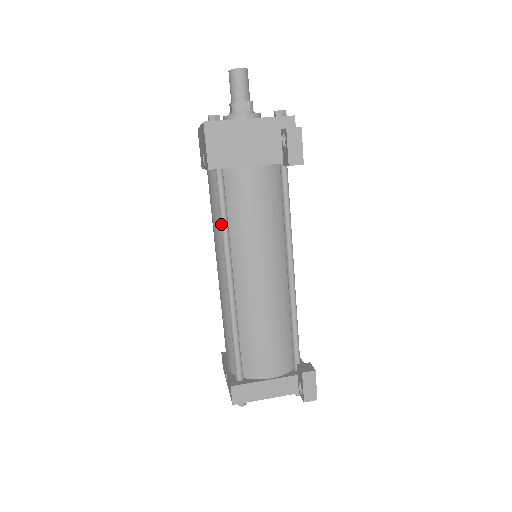
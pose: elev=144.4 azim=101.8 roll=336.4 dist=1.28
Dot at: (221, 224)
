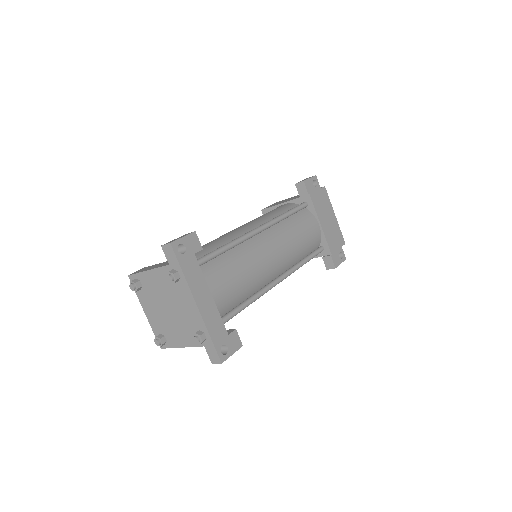
Dot at: occluded
